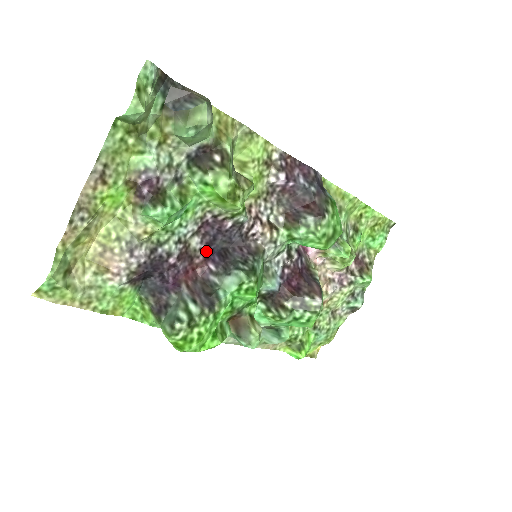
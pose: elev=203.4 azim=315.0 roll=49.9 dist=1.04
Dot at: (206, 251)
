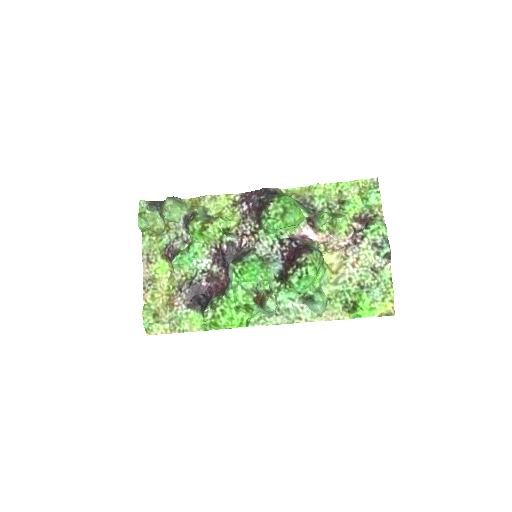
Dot at: (224, 270)
